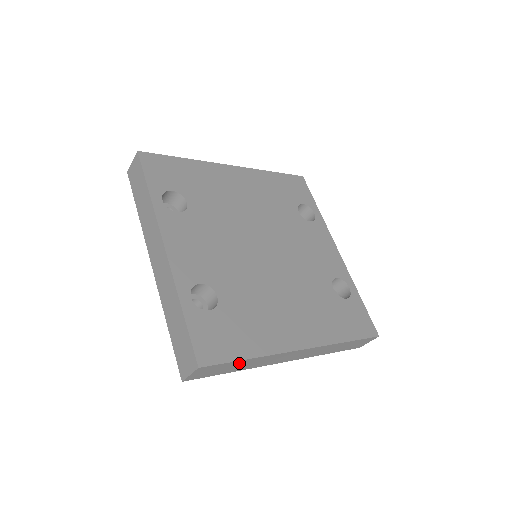
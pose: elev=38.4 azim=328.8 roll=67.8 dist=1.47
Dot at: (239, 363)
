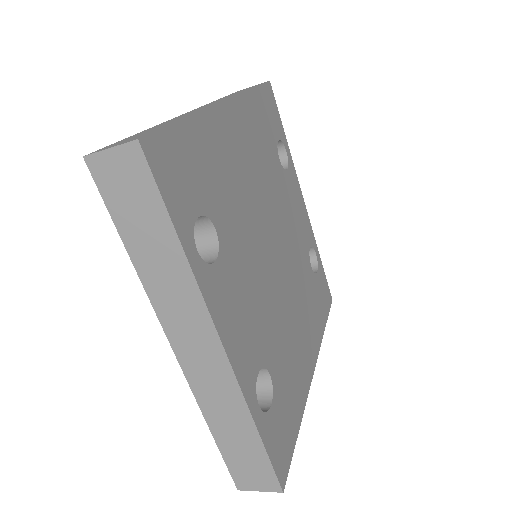
Dot at: occluded
